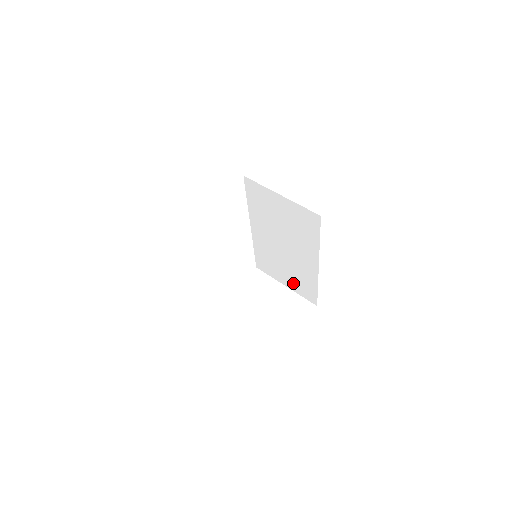
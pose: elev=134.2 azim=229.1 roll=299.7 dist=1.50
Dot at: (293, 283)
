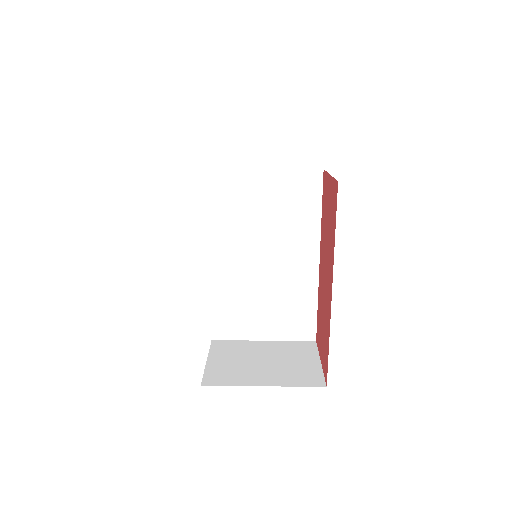
Dot at: (277, 324)
